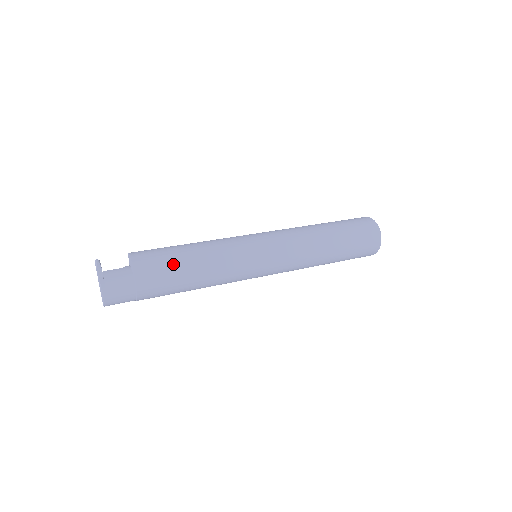
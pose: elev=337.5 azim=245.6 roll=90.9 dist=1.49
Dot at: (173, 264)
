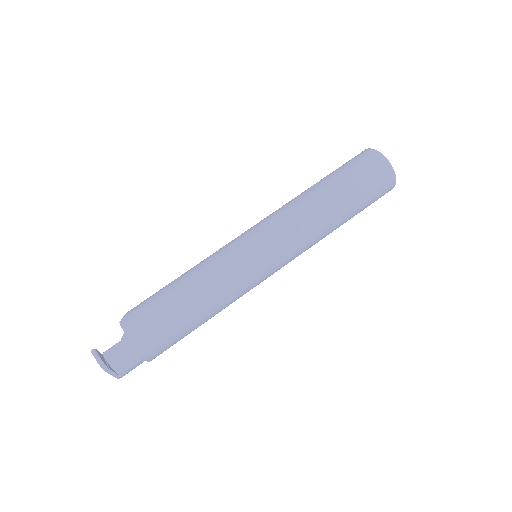
Dot at: (173, 323)
